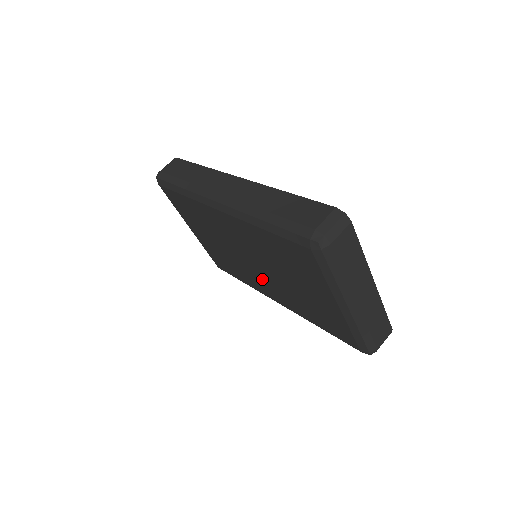
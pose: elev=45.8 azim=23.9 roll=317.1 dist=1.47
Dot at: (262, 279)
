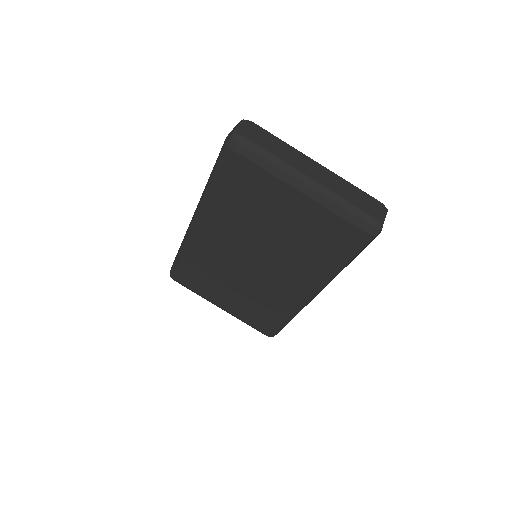
Dot at: (276, 275)
